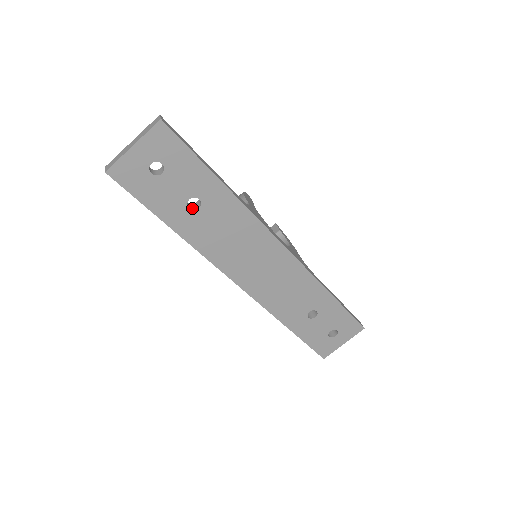
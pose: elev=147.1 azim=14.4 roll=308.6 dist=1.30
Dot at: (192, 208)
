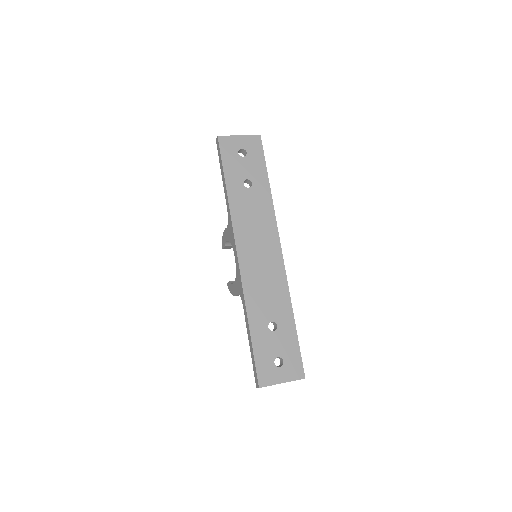
Dot at: (244, 187)
